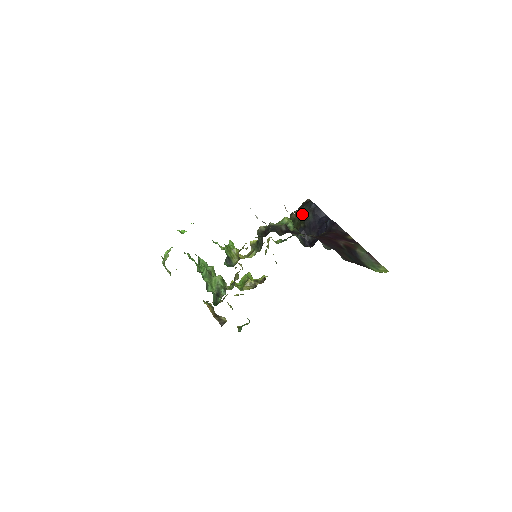
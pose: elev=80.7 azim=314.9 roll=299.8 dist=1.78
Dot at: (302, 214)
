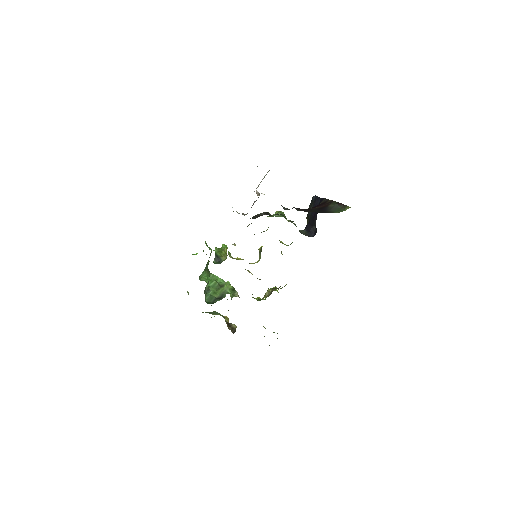
Dot at: occluded
